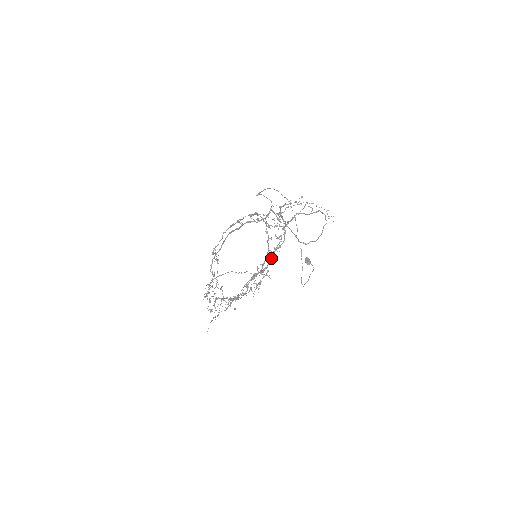
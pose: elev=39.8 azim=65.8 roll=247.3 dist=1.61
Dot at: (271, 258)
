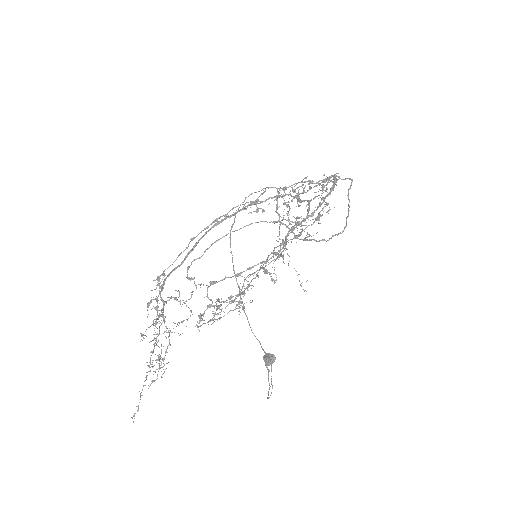
Dot at: occluded
